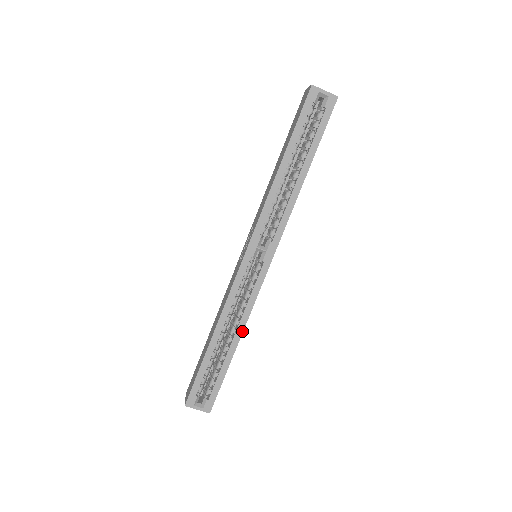
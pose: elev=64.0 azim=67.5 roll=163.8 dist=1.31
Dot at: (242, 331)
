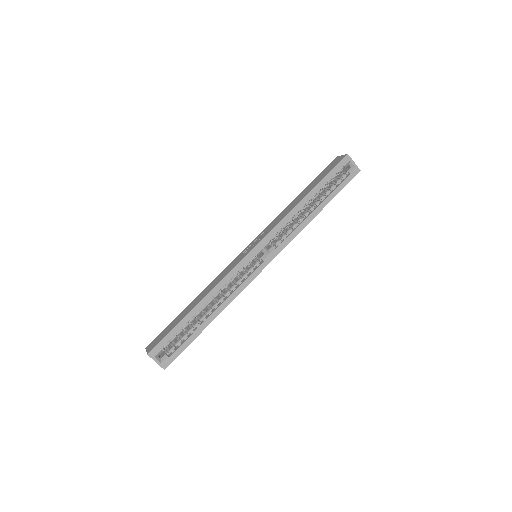
Dot at: (223, 309)
